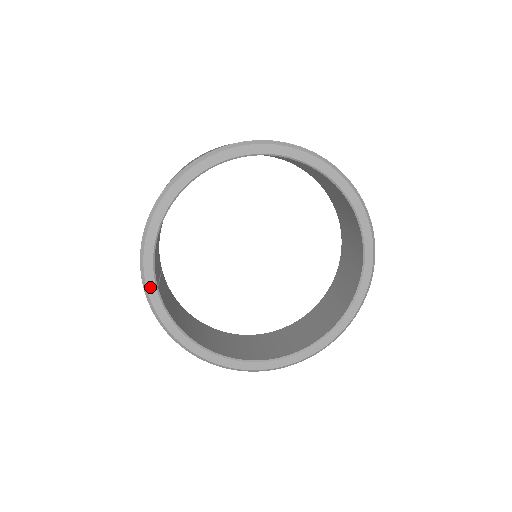
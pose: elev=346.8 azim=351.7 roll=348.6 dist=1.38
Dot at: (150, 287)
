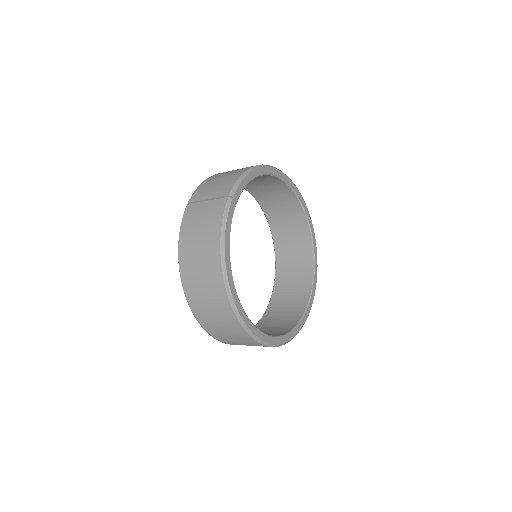
Dot at: (235, 198)
